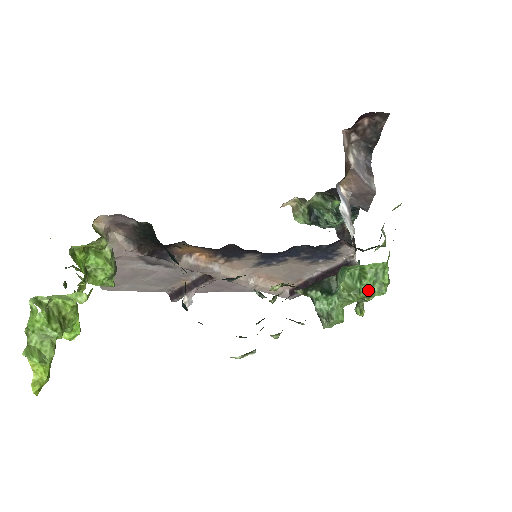
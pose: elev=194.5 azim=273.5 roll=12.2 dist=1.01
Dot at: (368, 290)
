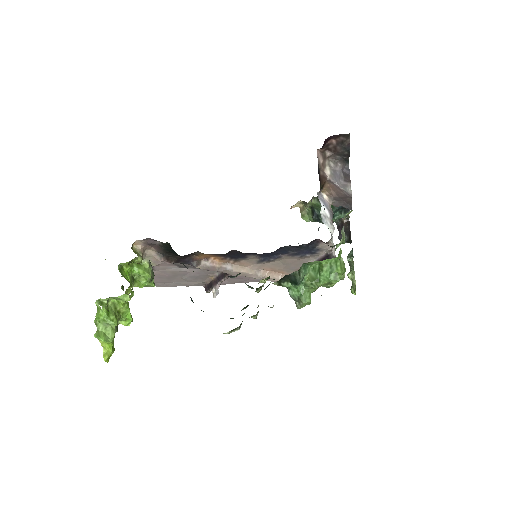
Dot at: (326, 279)
